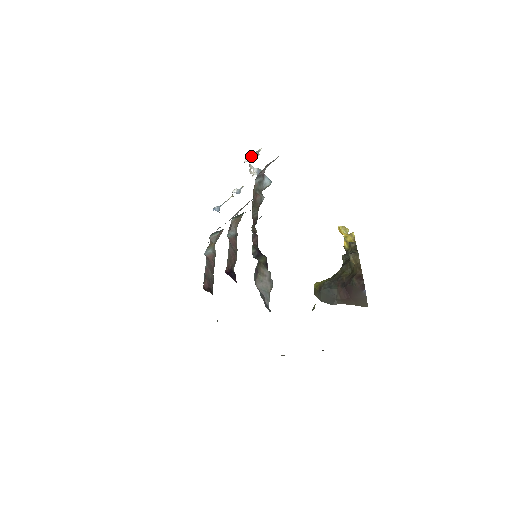
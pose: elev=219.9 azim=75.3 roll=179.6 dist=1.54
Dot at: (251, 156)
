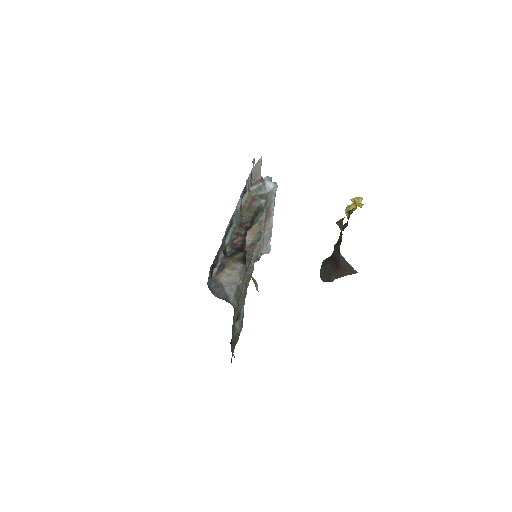
Dot at: occluded
